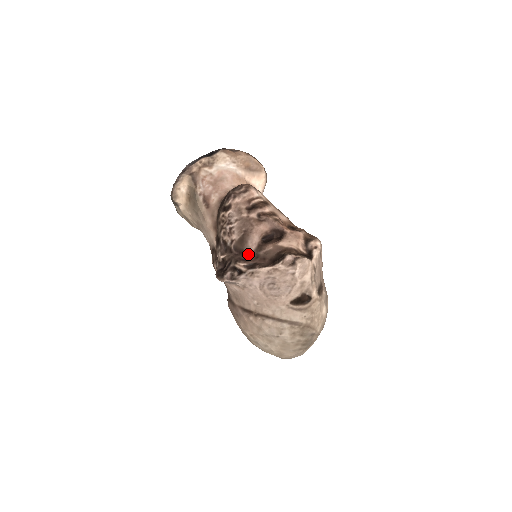
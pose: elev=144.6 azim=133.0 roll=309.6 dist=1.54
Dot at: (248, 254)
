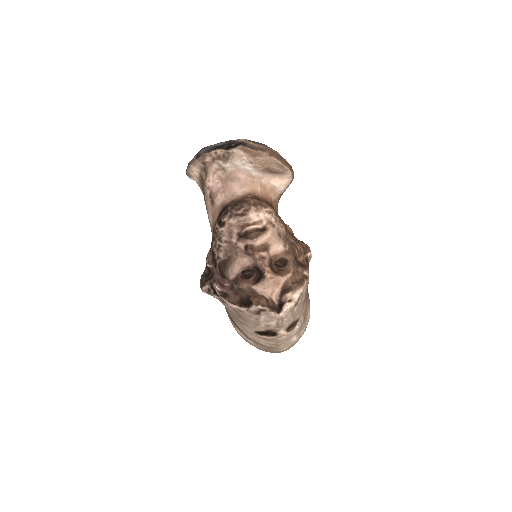
Dot at: (226, 280)
